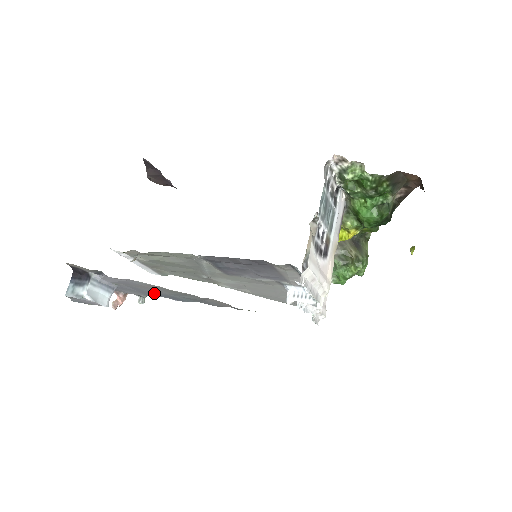
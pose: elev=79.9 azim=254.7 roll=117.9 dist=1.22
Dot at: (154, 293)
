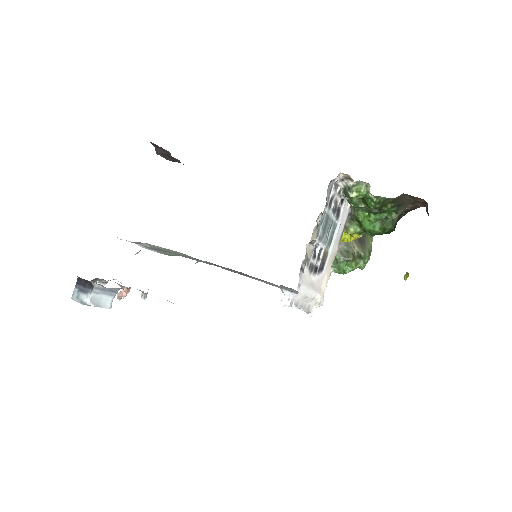
Dot at: occluded
